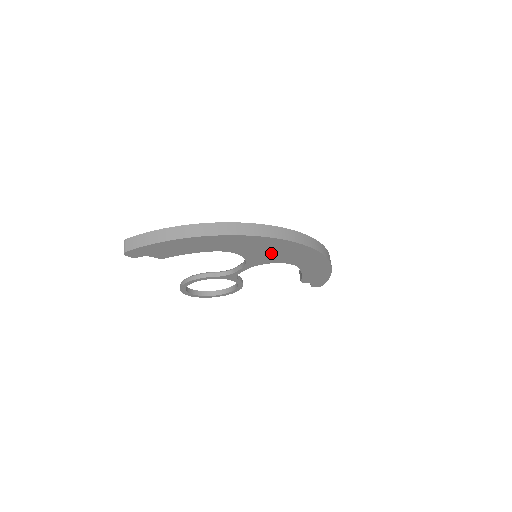
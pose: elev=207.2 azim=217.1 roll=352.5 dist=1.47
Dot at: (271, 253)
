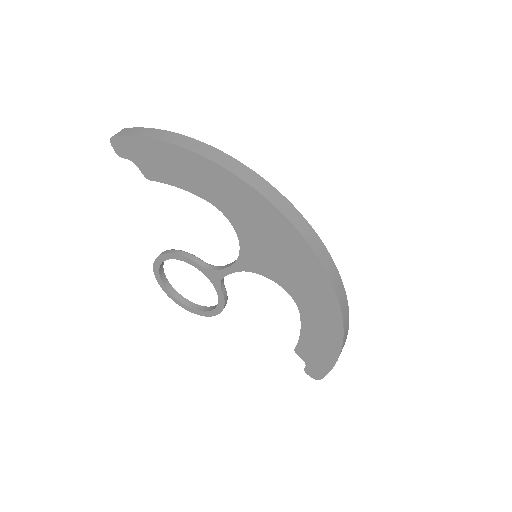
Dot at: (274, 254)
